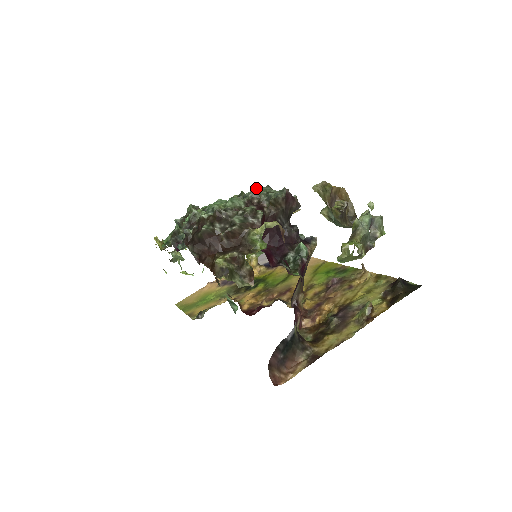
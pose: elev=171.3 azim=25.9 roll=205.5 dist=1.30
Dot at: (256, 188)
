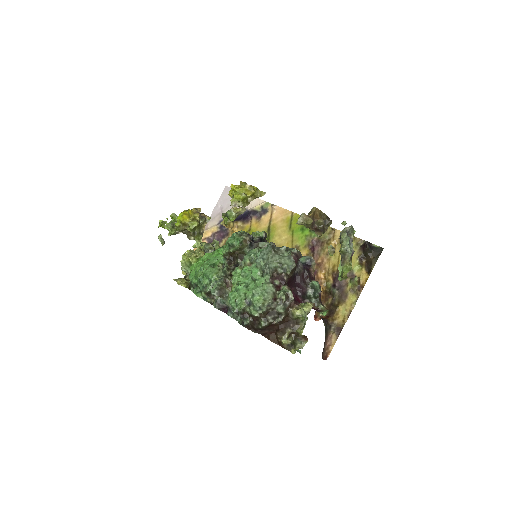
Dot at: (262, 251)
